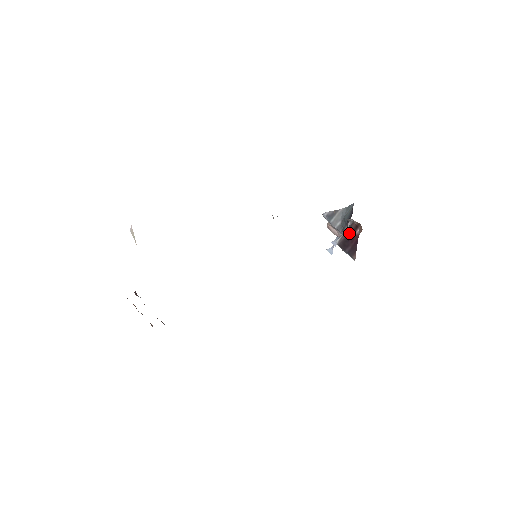
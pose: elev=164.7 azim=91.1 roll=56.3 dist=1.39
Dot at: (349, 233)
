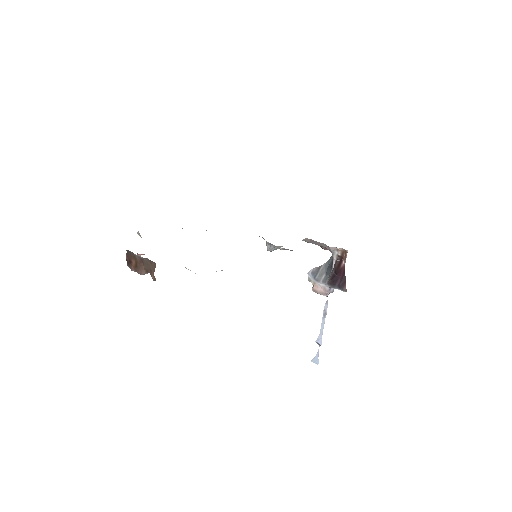
Dot at: (336, 269)
